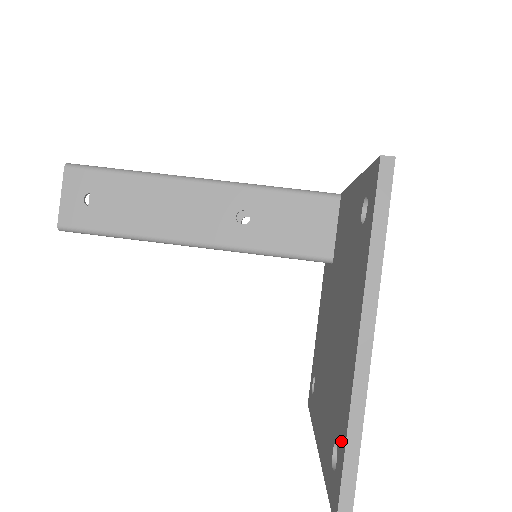
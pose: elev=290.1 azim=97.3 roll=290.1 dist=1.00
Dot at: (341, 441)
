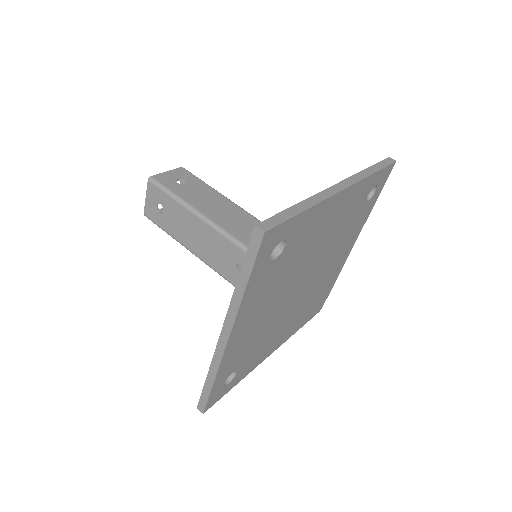
Dot at: occluded
